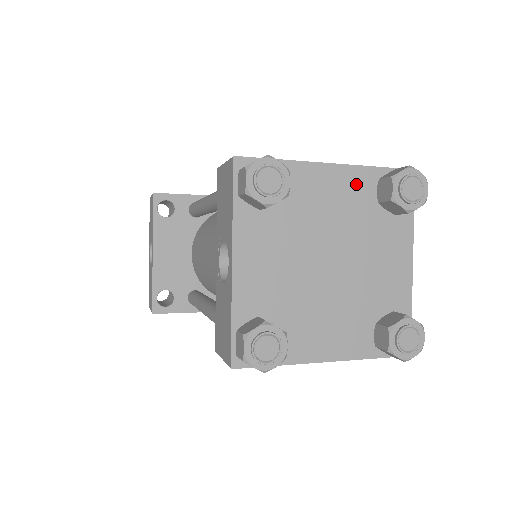
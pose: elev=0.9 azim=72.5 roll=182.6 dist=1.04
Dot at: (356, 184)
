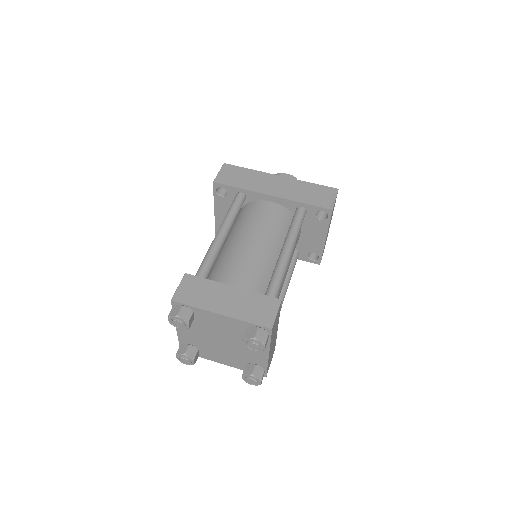
Dot at: (235, 324)
